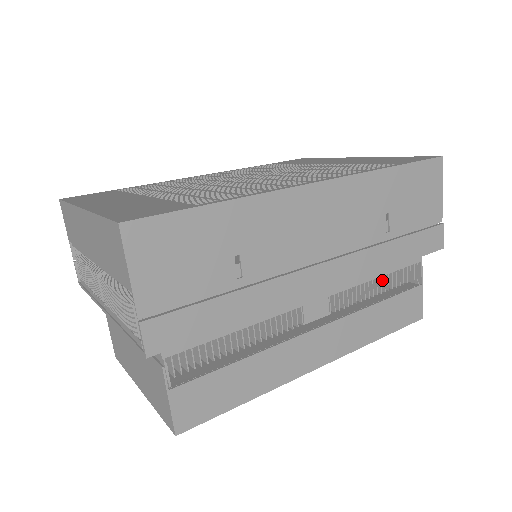
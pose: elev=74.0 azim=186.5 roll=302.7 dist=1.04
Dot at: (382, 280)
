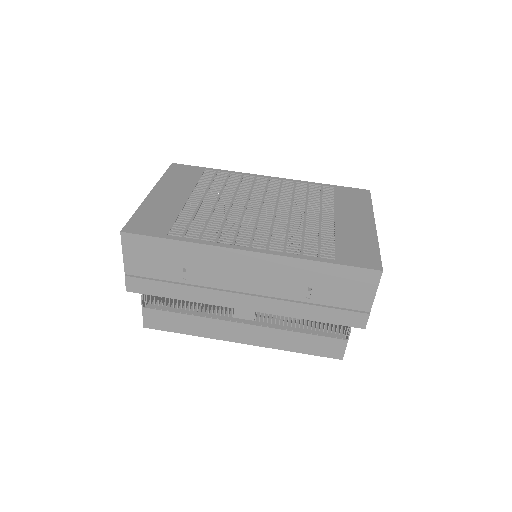
Dot at: (308, 321)
